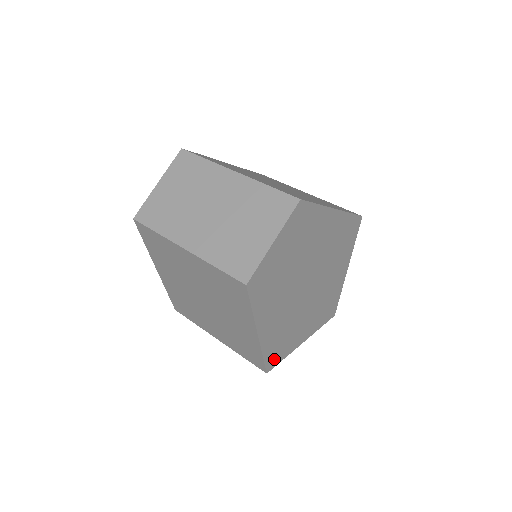
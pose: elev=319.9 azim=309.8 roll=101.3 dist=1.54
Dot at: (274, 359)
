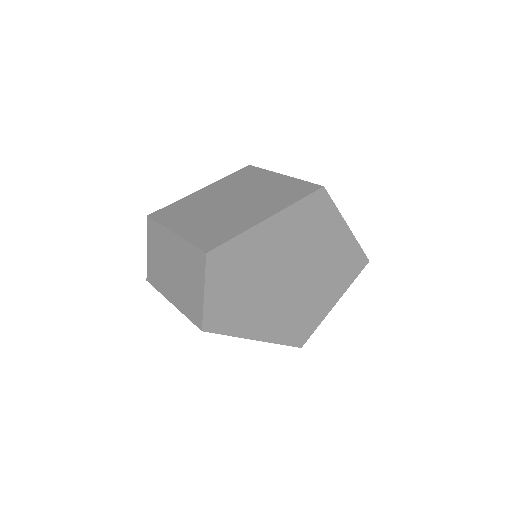
Dot at: (301, 336)
